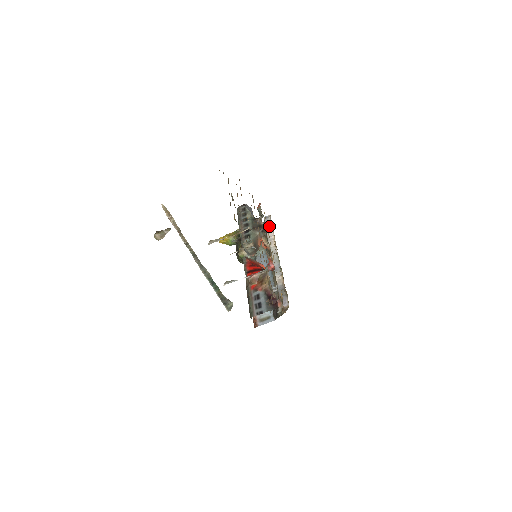
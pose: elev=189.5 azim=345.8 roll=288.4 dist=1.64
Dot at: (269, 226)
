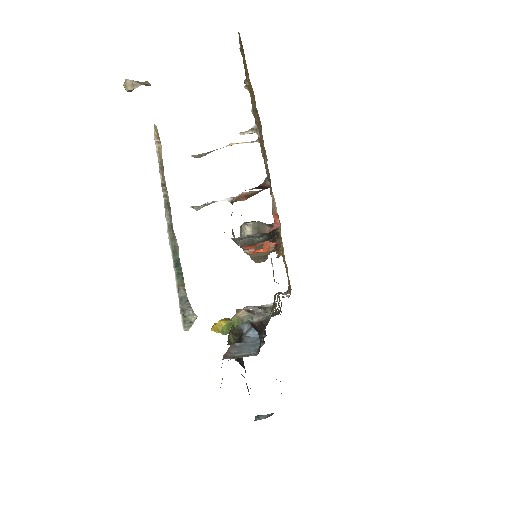
Dot at: occluded
